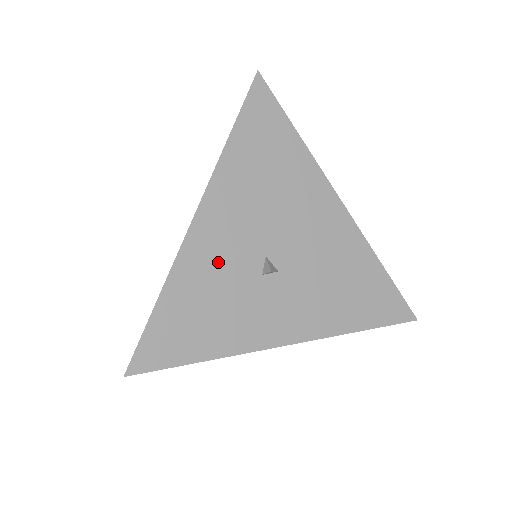
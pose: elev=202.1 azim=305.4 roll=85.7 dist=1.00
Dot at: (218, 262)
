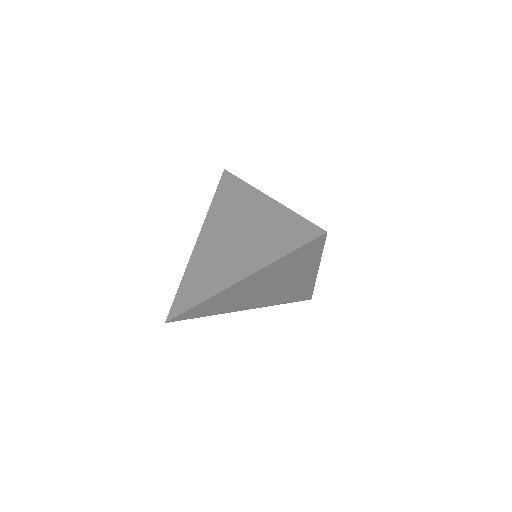
Dot at: occluded
